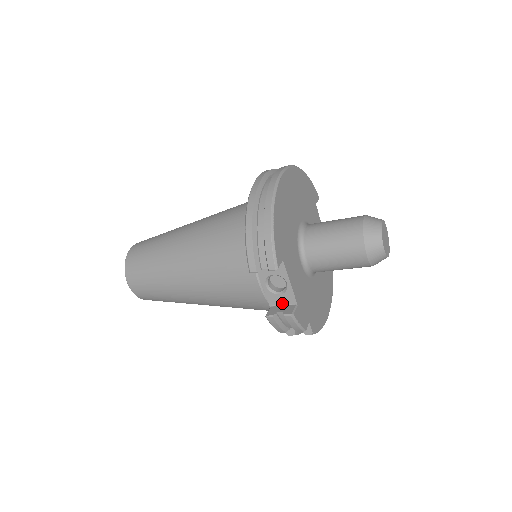
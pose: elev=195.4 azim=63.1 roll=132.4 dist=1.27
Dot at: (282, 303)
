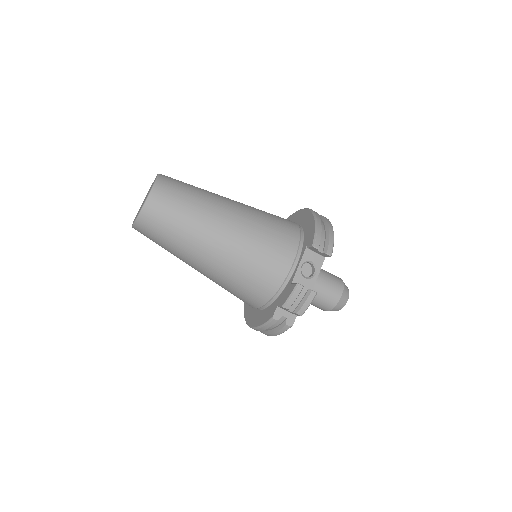
Dot at: occluded
